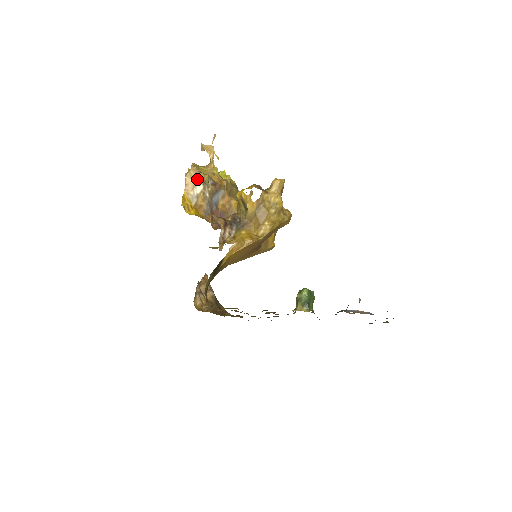
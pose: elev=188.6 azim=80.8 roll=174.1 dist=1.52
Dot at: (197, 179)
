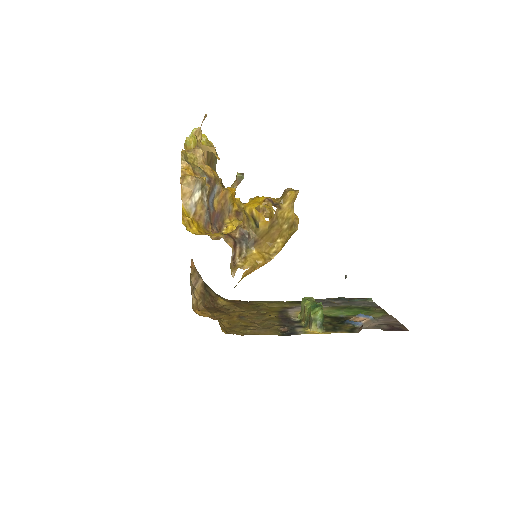
Dot at: (195, 186)
